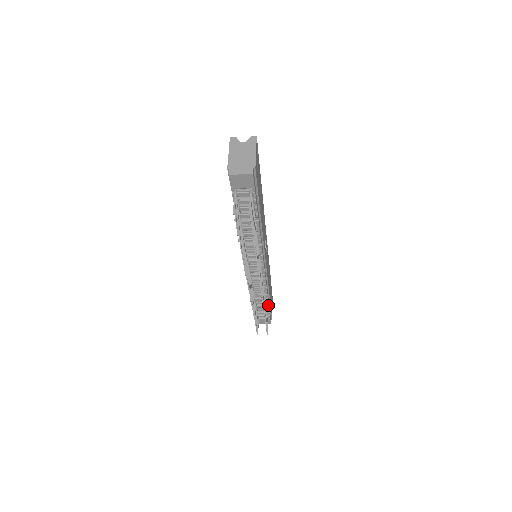
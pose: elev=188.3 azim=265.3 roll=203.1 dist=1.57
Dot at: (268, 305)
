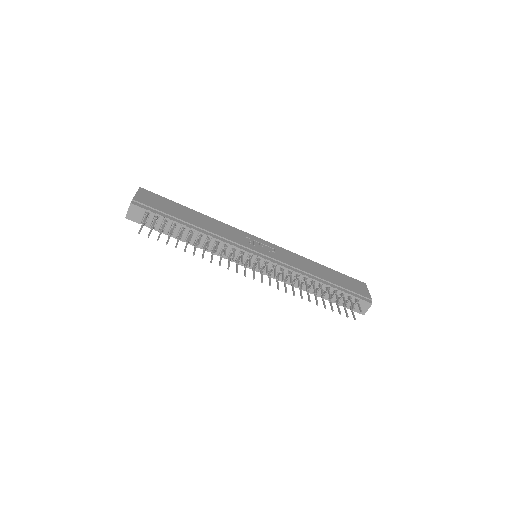
Dot at: (330, 287)
